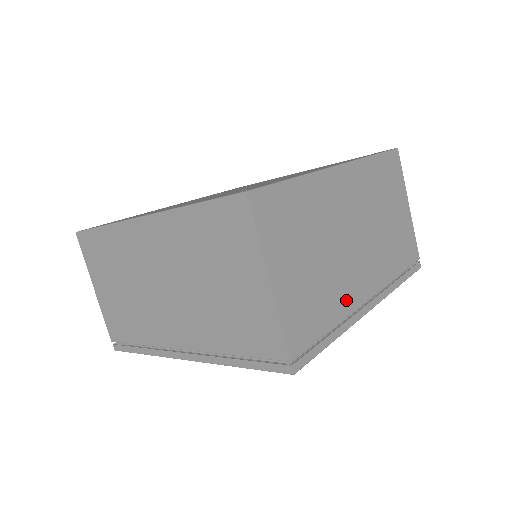
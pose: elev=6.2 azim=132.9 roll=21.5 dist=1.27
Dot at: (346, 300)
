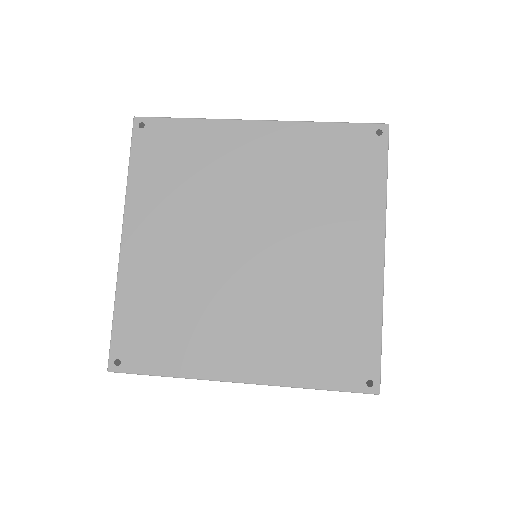
Dot at: occluded
